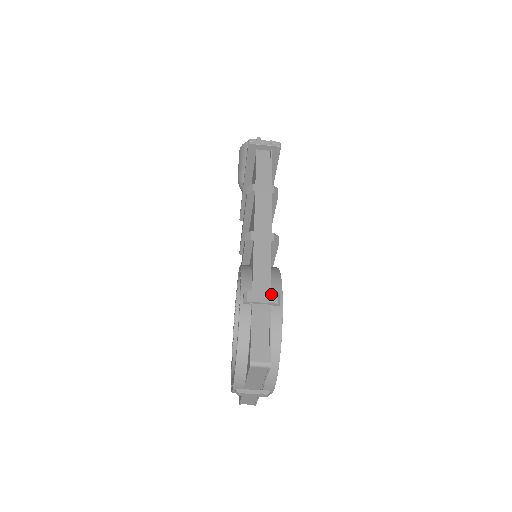
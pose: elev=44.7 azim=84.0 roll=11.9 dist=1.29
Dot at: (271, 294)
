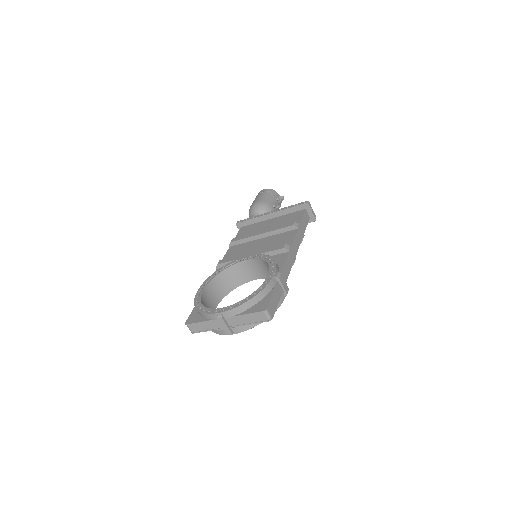
Dot at: (287, 286)
